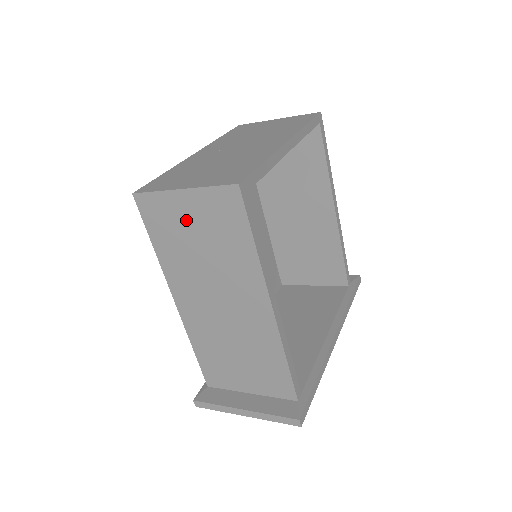
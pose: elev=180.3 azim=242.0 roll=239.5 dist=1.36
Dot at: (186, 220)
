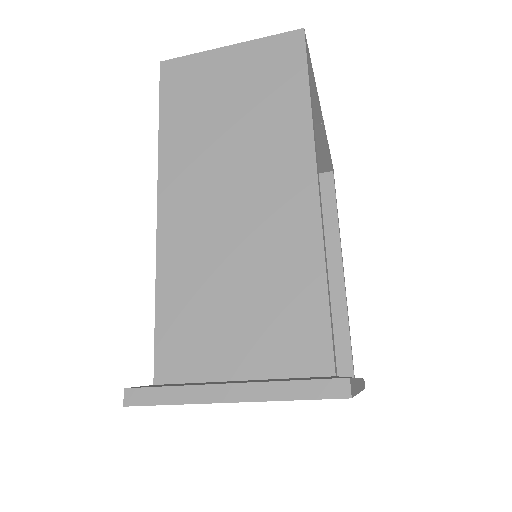
Dot at: (222, 80)
